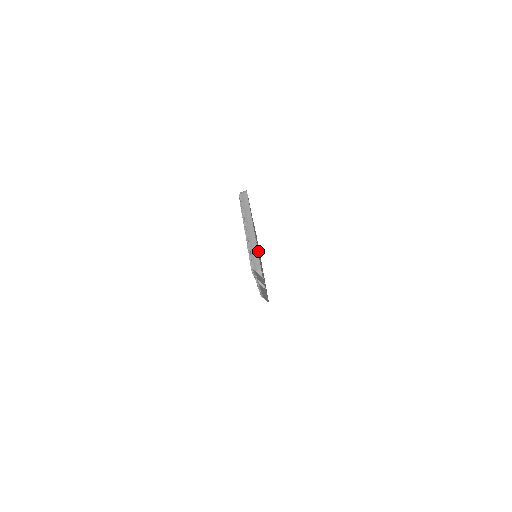
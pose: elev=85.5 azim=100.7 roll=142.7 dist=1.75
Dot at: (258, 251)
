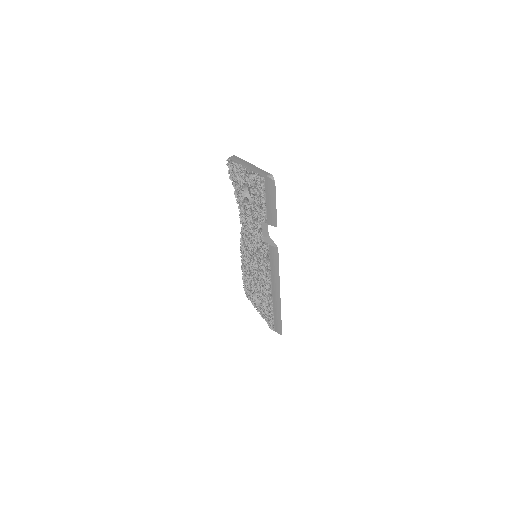
Dot at: occluded
